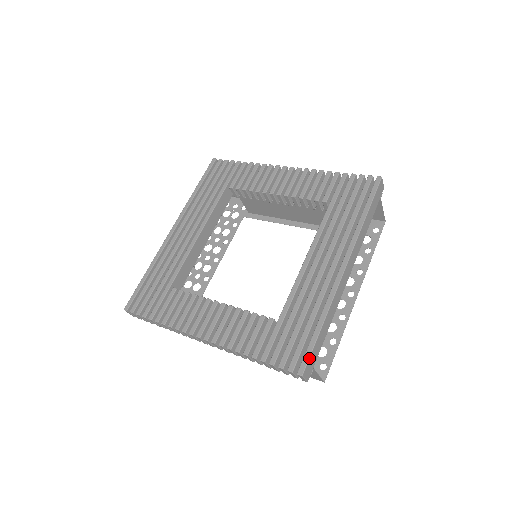
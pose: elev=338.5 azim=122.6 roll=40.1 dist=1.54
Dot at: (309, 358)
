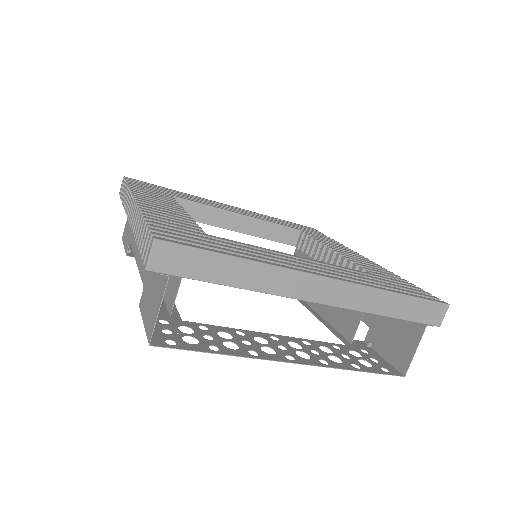
Dot at: (184, 245)
